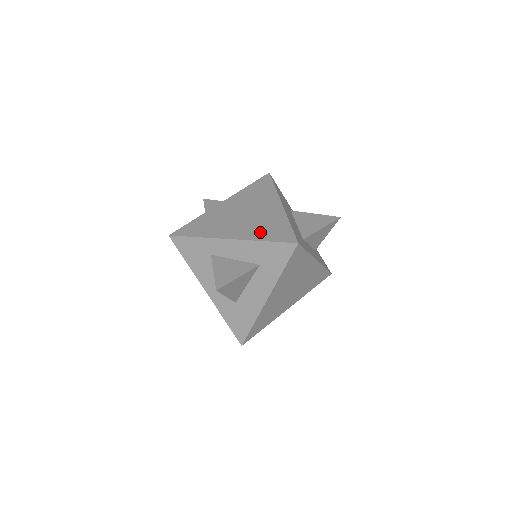
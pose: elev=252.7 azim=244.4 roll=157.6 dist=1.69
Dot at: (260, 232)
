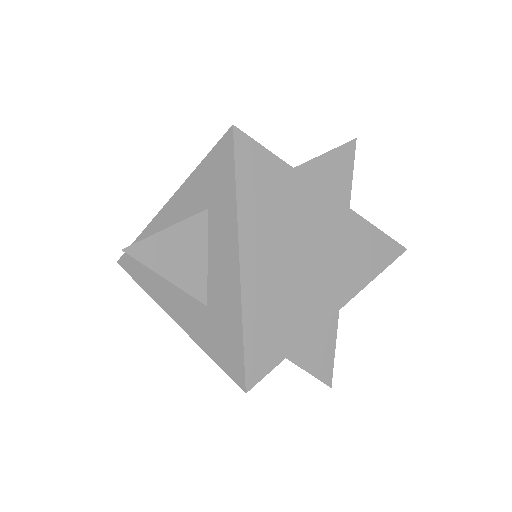
Dot at: occluded
